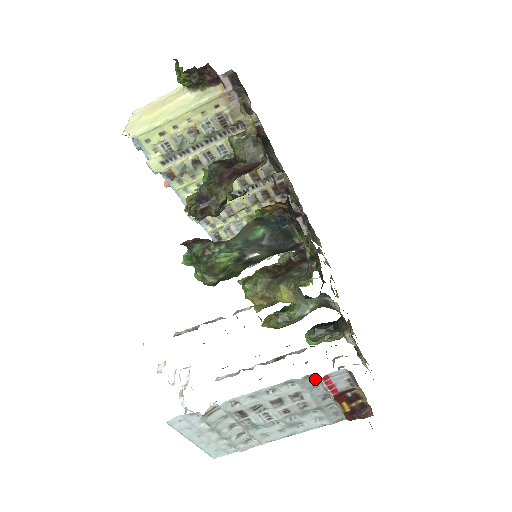
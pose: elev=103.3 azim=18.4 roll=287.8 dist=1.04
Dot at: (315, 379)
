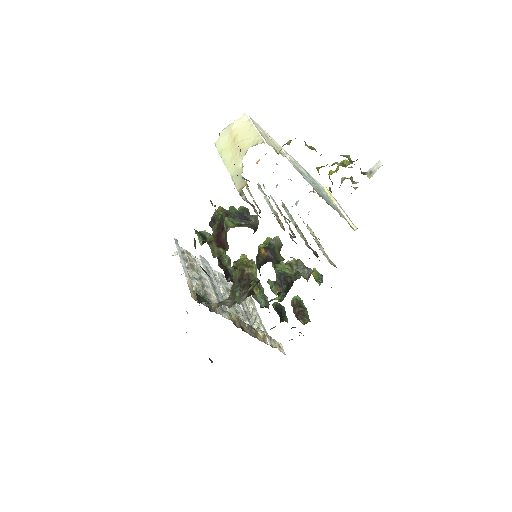
Dot at: occluded
